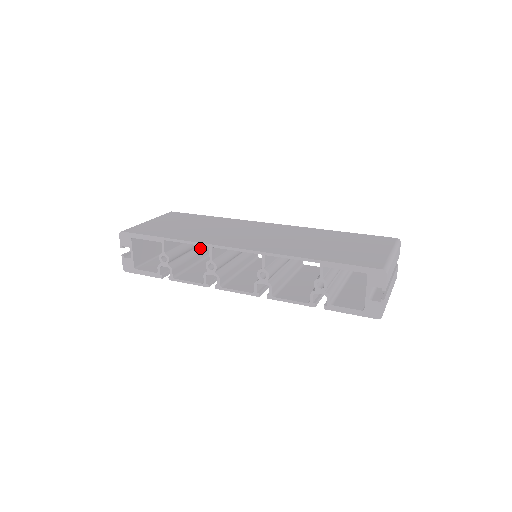
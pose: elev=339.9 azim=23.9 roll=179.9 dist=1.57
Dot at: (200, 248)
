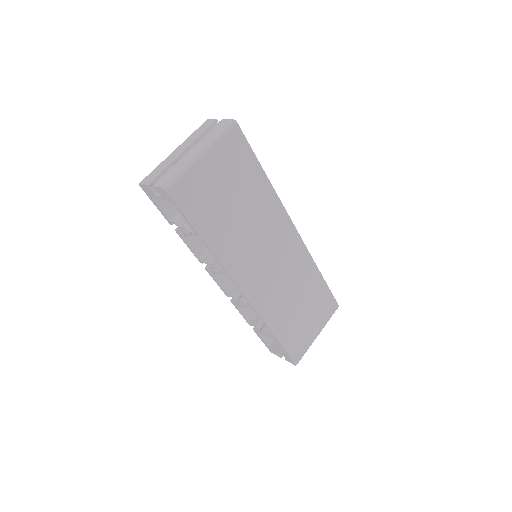
Dot at: occluded
